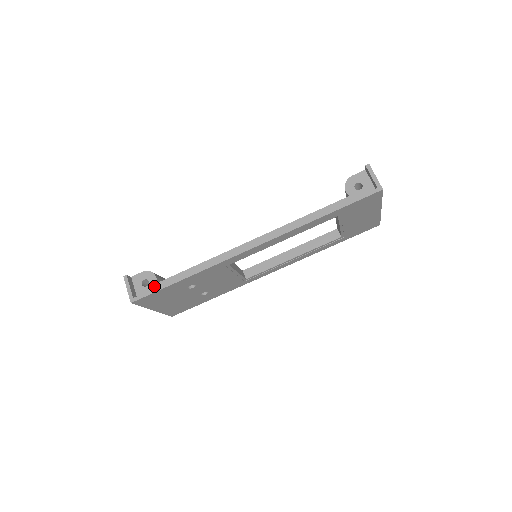
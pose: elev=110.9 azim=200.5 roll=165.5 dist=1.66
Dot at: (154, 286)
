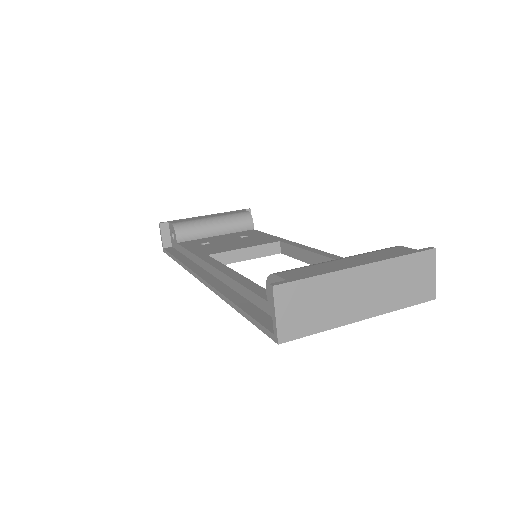
Dot at: (176, 244)
